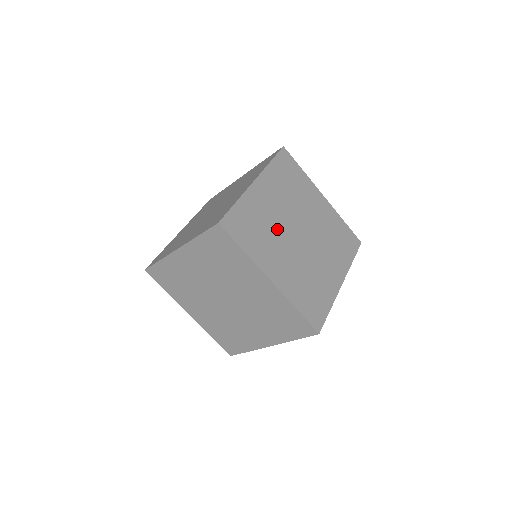
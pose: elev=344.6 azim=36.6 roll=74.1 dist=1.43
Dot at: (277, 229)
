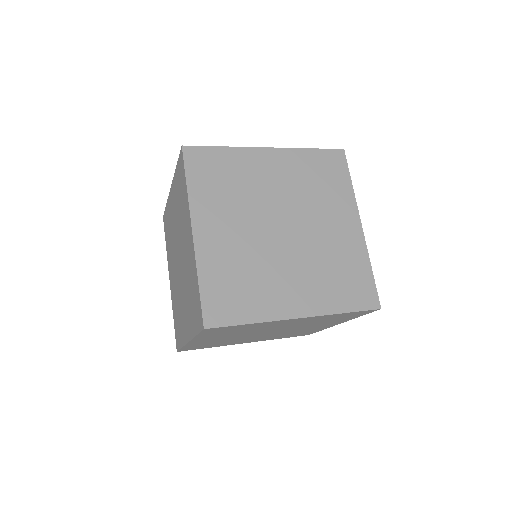
Dot at: occluded
